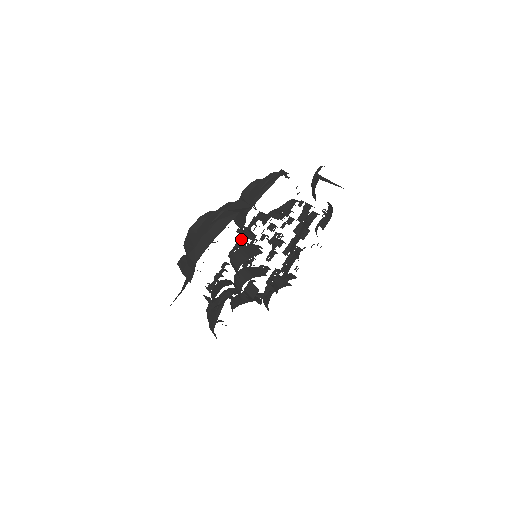
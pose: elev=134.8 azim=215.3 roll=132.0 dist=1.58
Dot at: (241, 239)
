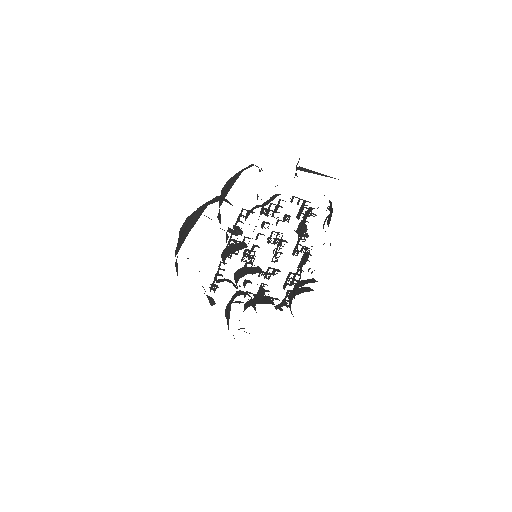
Dot at: (231, 237)
